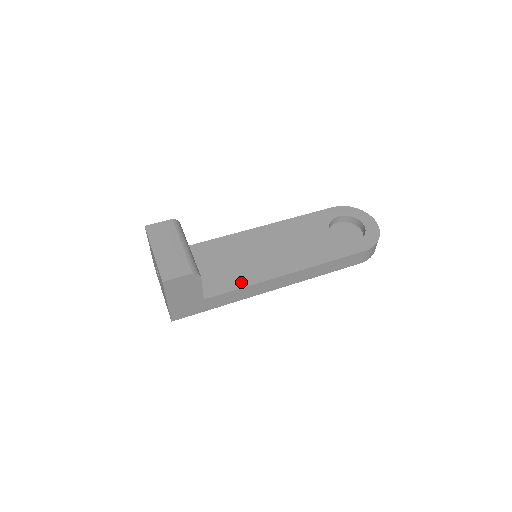
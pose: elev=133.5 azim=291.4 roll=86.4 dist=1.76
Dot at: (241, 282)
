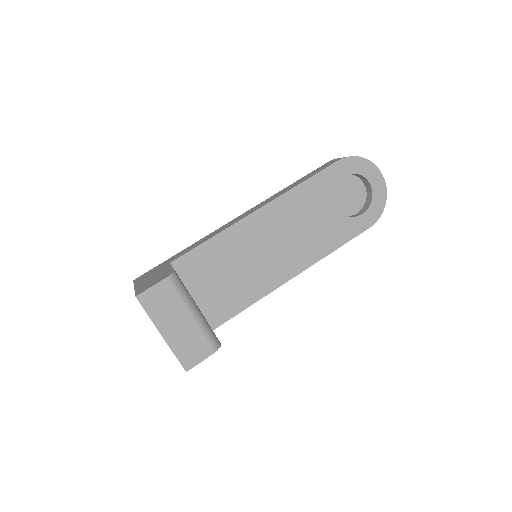
Dot at: (247, 300)
